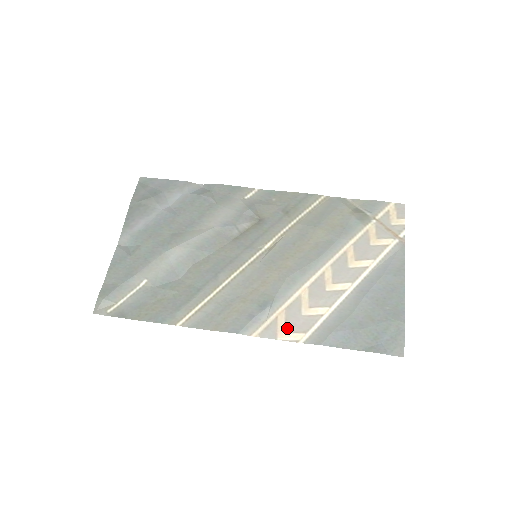
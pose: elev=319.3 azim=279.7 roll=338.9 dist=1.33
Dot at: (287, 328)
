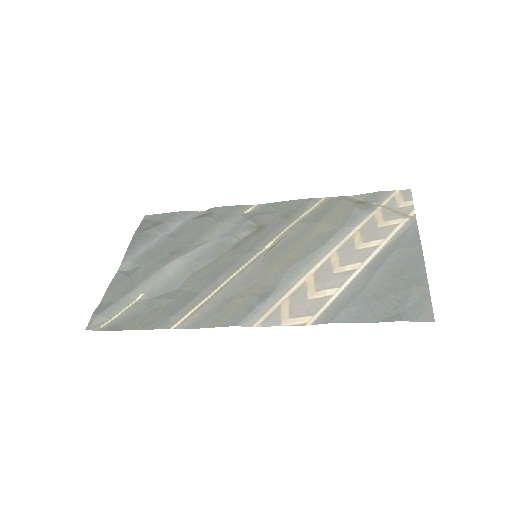
Dot at: (292, 314)
